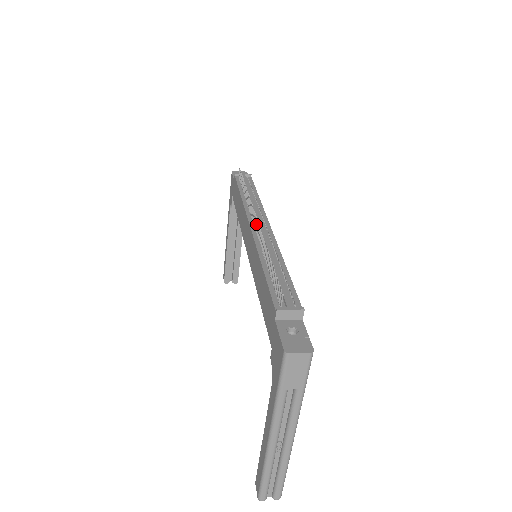
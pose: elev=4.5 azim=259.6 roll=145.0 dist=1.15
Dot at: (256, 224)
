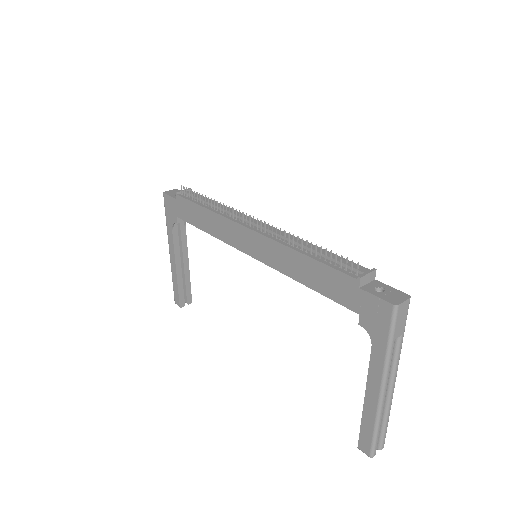
Dot at: (257, 224)
